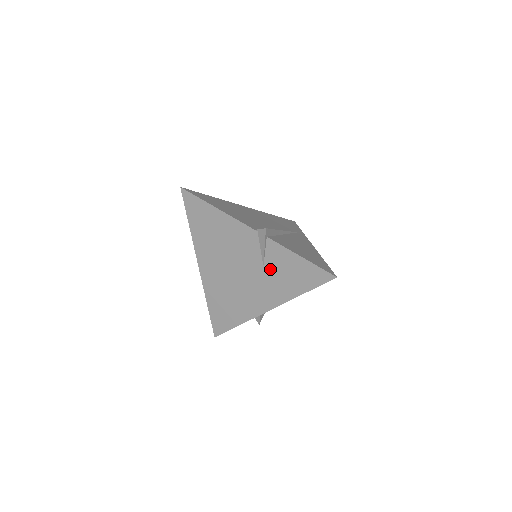
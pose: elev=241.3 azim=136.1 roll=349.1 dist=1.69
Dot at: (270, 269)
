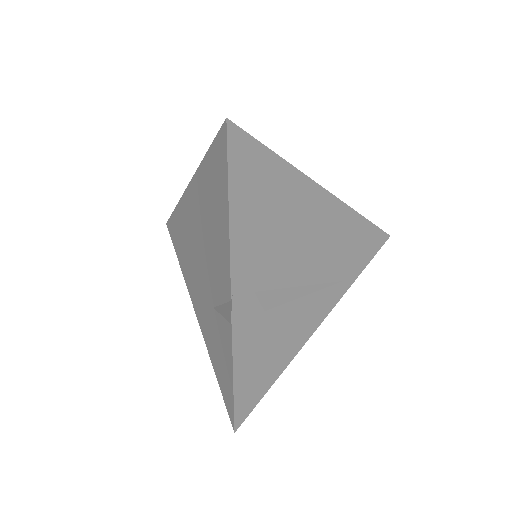
Dot at: (215, 319)
